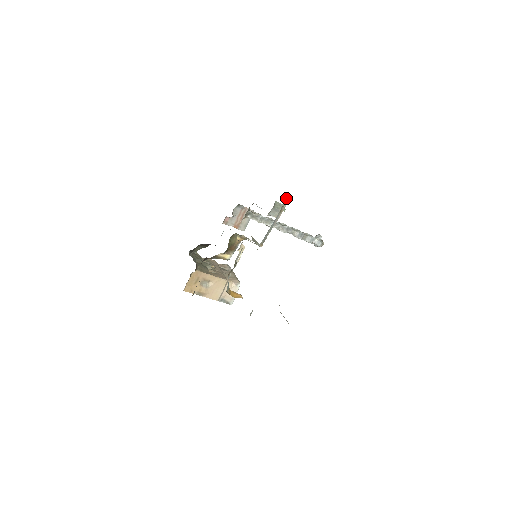
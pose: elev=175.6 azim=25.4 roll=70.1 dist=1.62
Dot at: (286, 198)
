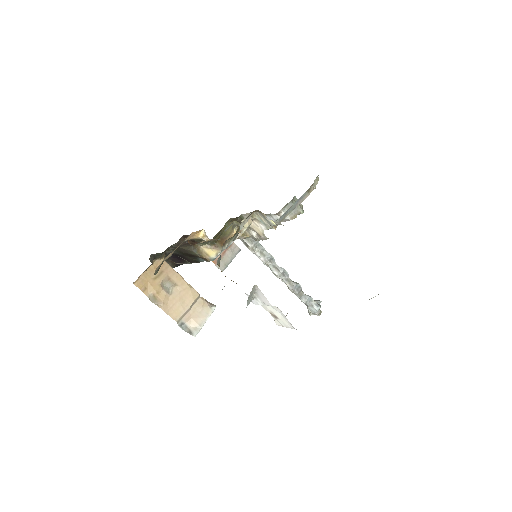
Dot at: (318, 177)
